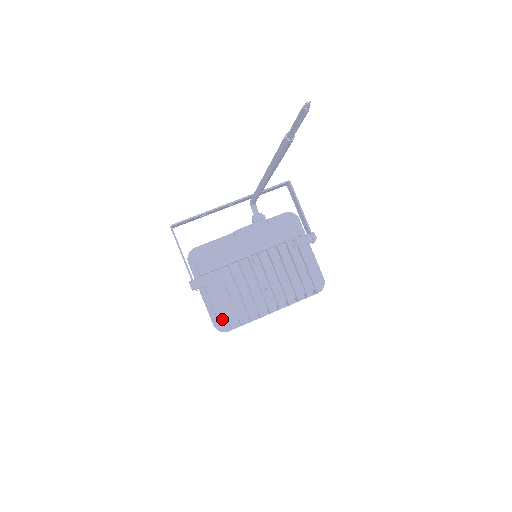
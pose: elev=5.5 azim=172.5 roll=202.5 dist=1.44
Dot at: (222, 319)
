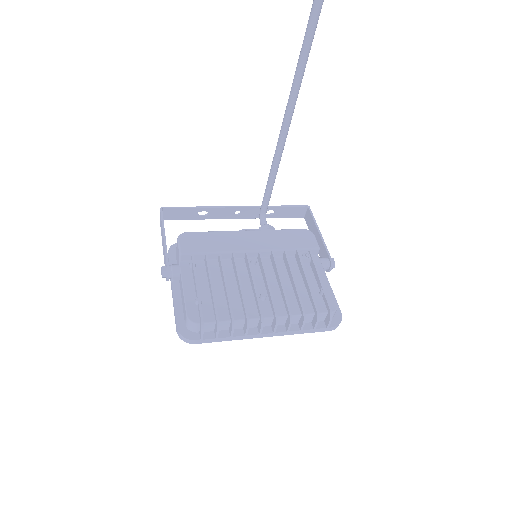
Dot at: (192, 313)
